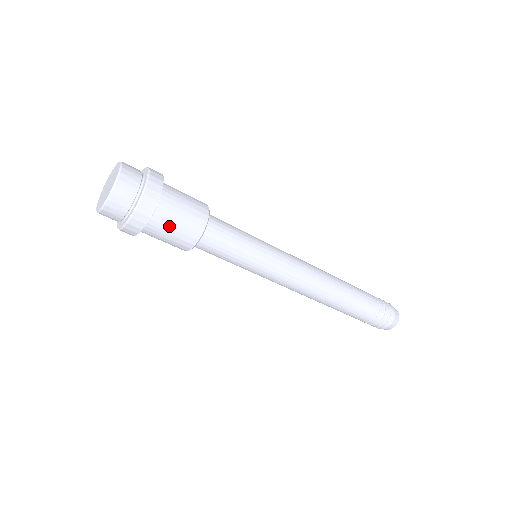
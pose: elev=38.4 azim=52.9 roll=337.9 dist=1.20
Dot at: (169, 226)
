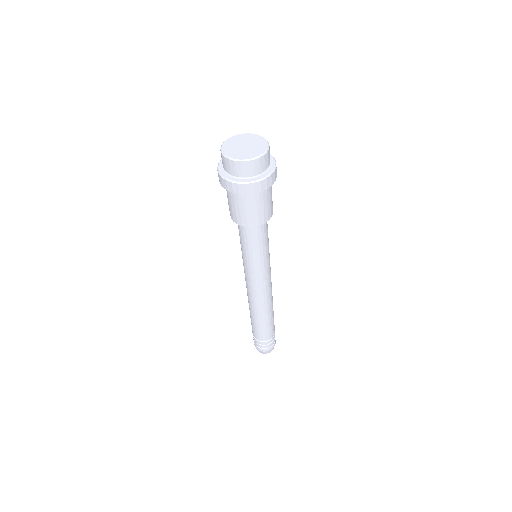
Dot at: (252, 205)
